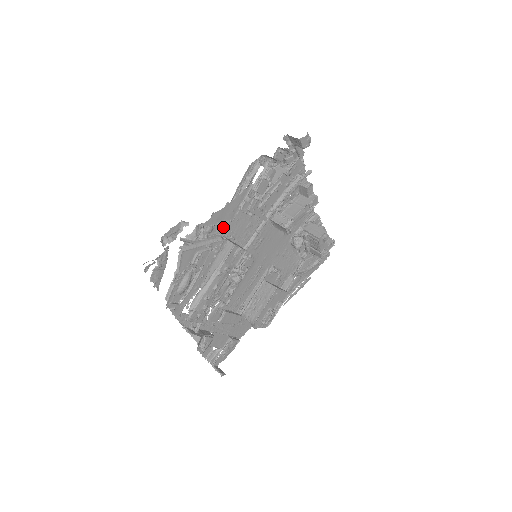
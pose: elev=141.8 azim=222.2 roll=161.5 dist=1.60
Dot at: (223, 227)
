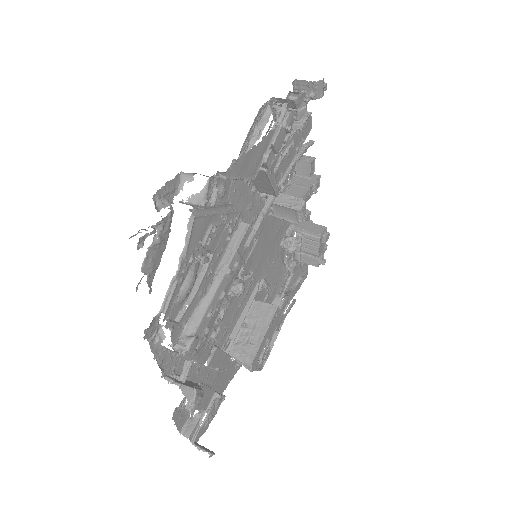
Dot at: occluded
